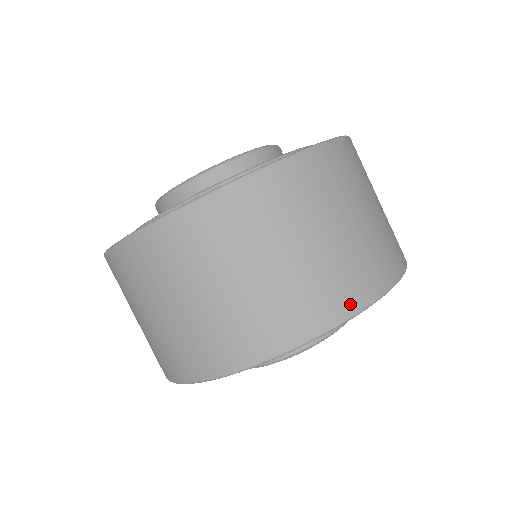
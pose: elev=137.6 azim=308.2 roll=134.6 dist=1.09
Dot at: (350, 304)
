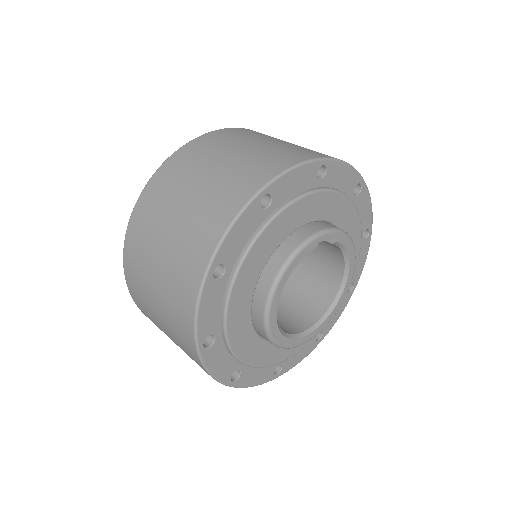
Dot at: (307, 156)
